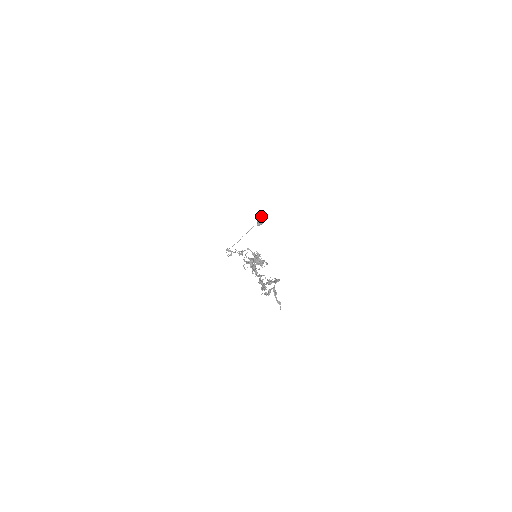
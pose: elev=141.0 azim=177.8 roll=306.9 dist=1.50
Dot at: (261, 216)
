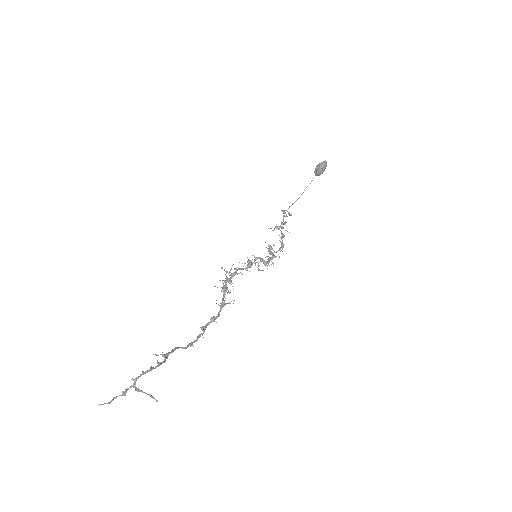
Dot at: occluded
